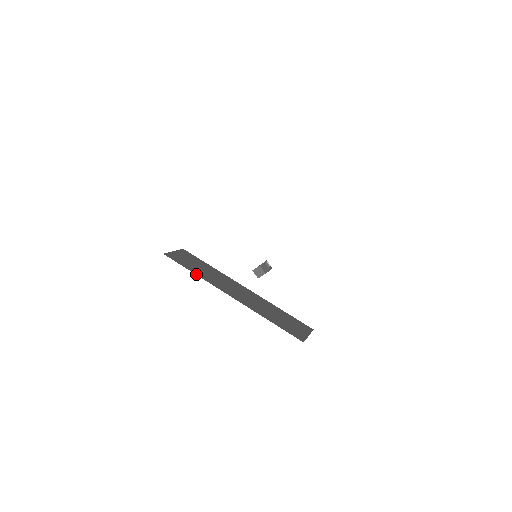
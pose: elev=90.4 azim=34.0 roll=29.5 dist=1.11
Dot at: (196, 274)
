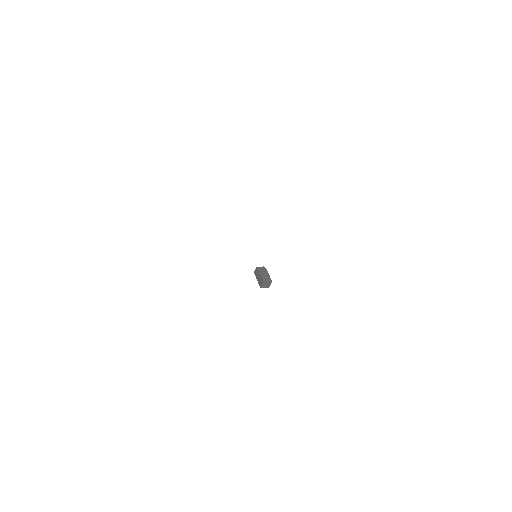
Dot at: occluded
